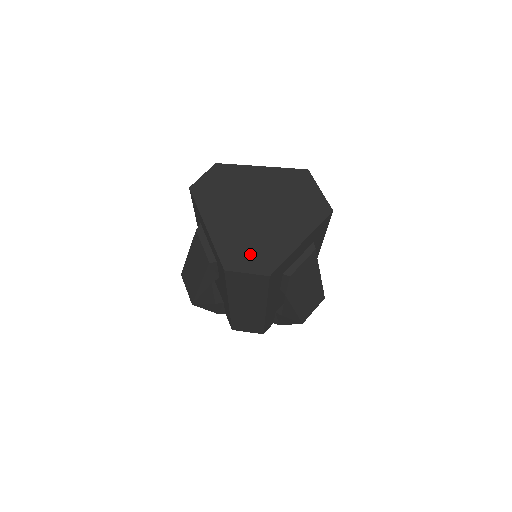
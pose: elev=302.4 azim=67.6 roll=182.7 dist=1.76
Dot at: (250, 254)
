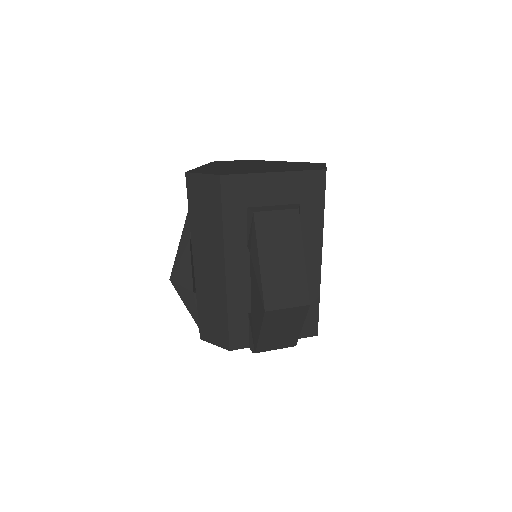
Dot at: (218, 171)
